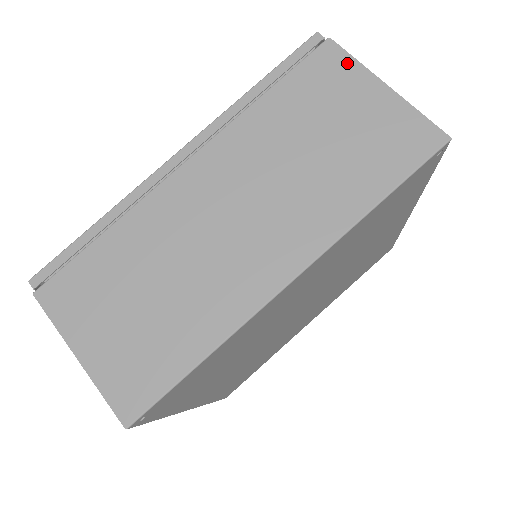
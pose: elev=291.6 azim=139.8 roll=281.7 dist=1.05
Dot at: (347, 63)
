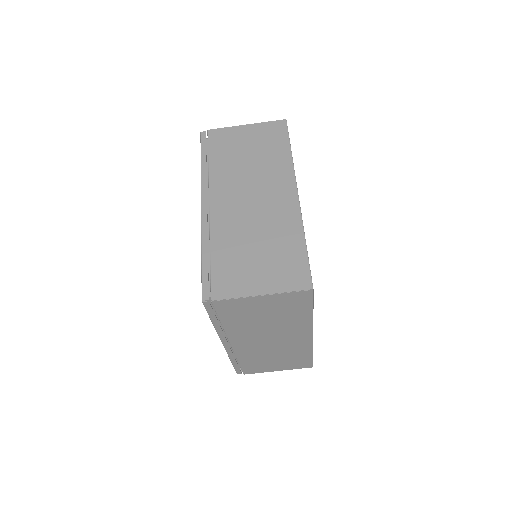
Dot at: (234, 301)
